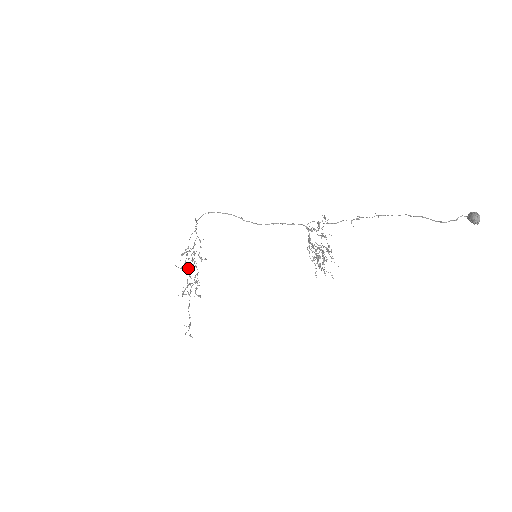
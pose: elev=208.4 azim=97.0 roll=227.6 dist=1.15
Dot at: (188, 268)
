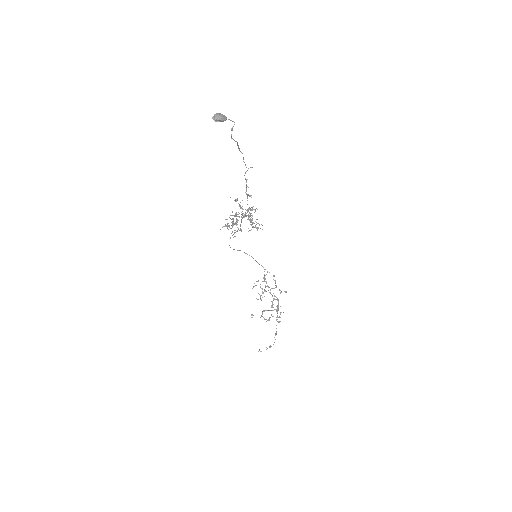
Dot at: (278, 304)
